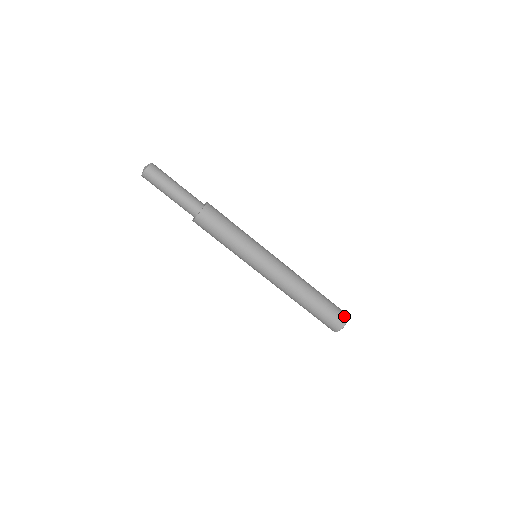
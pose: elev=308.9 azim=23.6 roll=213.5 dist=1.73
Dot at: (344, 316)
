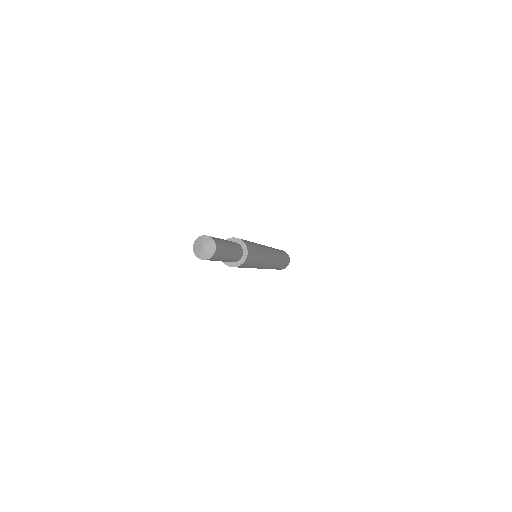
Dot at: occluded
